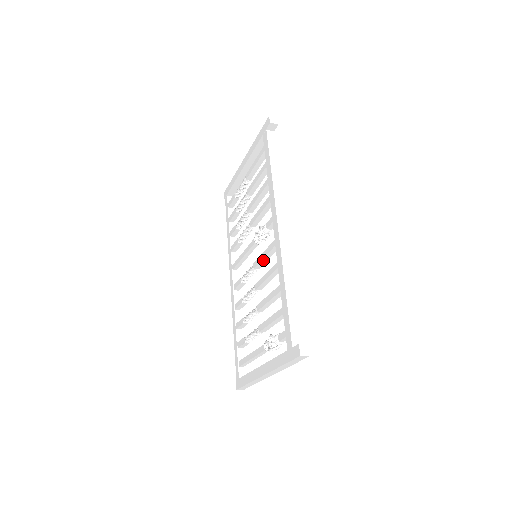
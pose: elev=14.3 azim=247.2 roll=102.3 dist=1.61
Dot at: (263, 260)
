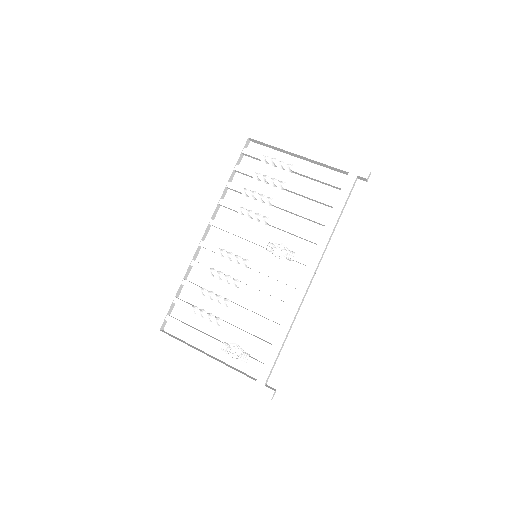
Dot at: (267, 275)
